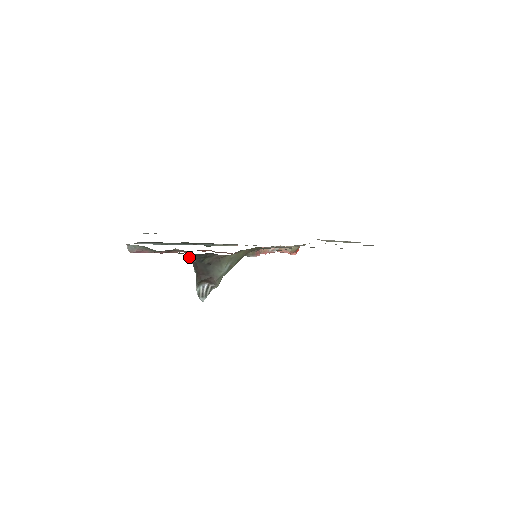
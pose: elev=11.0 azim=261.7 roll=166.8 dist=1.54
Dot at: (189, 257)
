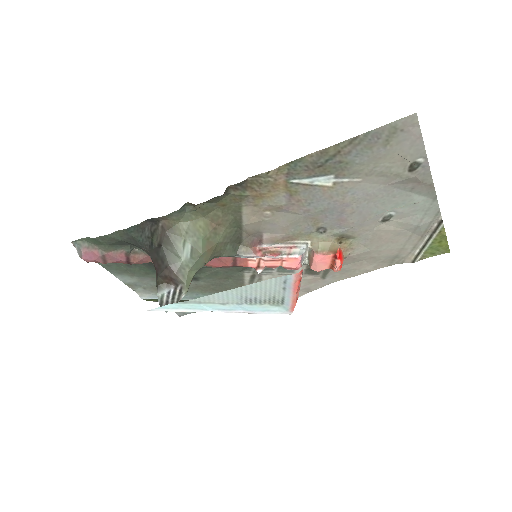
Dot at: (140, 246)
